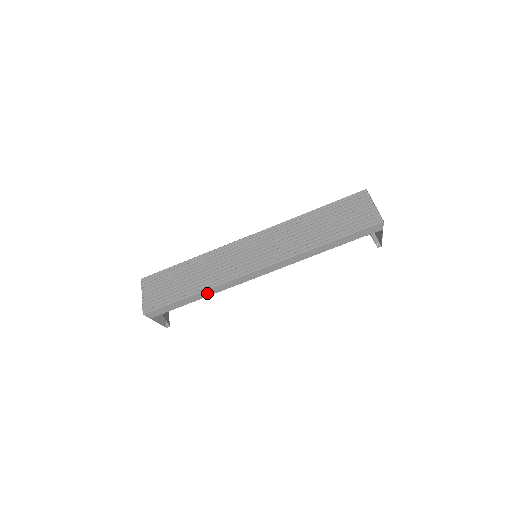
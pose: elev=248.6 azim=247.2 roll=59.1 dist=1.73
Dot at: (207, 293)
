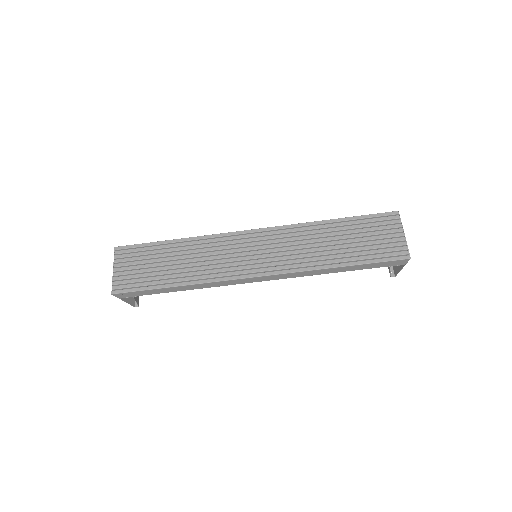
Dot at: (192, 287)
